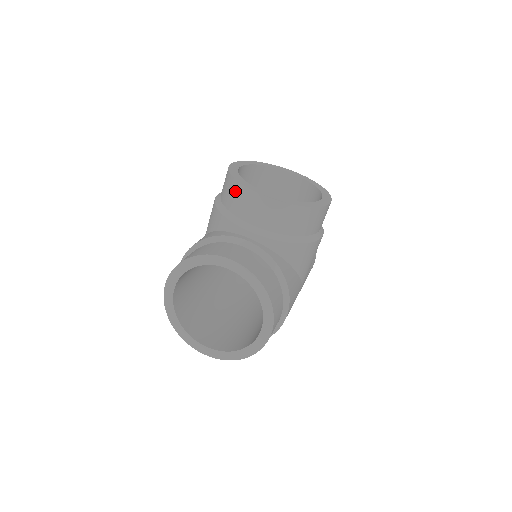
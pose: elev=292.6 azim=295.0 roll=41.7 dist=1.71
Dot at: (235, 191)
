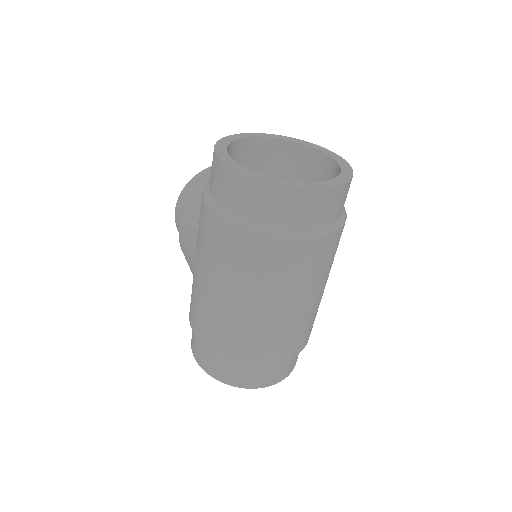
Dot at: (205, 174)
